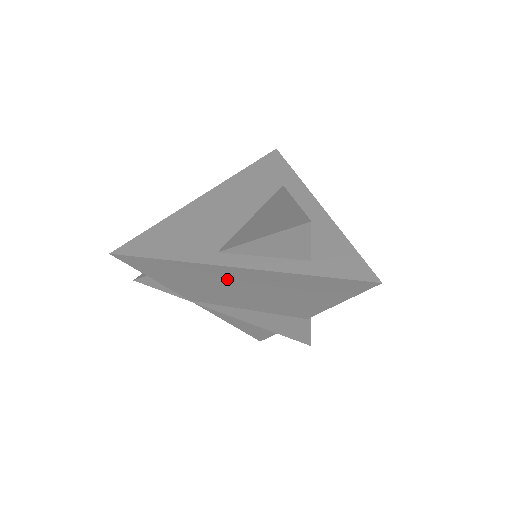
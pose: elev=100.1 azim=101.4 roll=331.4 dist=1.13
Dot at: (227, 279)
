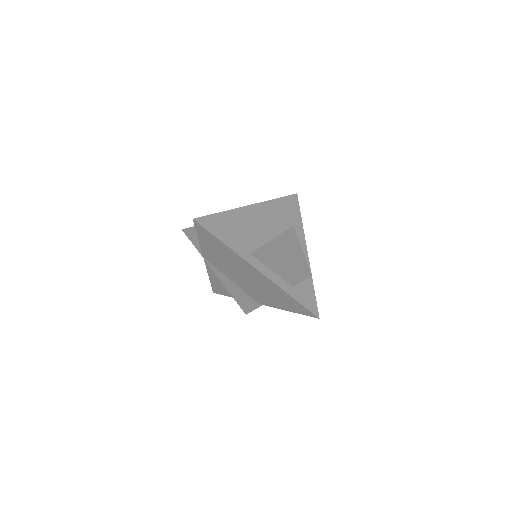
Dot at: (244, 268)
